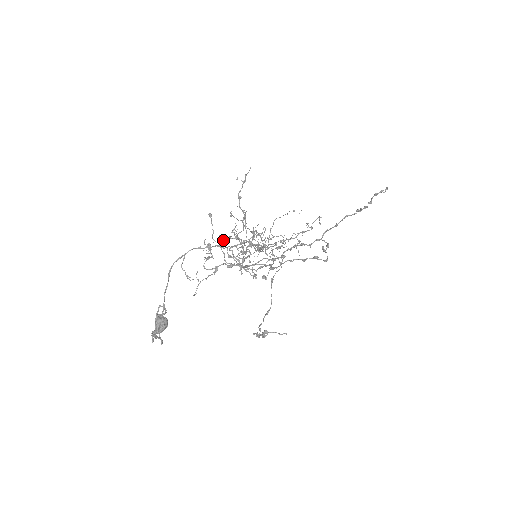
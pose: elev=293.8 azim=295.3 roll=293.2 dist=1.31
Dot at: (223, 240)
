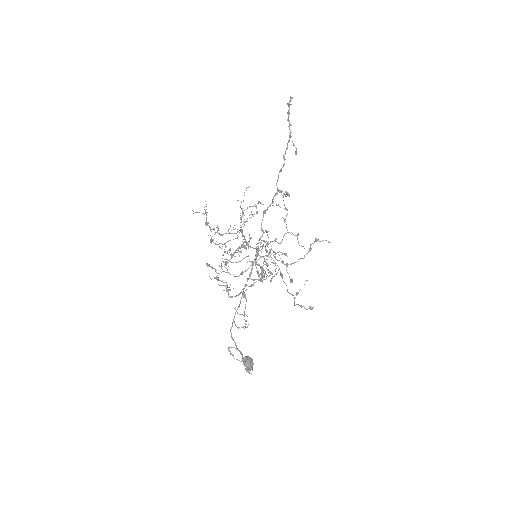
Dot at: (226, 268)
